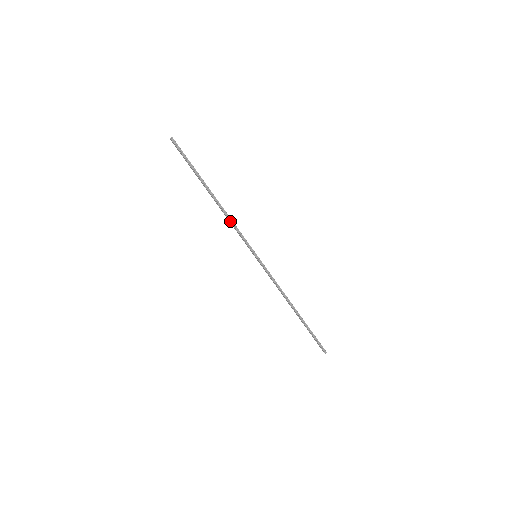
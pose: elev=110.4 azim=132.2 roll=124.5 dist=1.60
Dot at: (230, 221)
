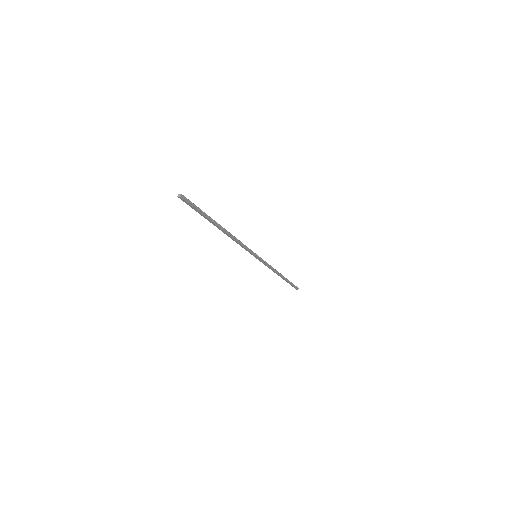
Dot at: (238, 242)
